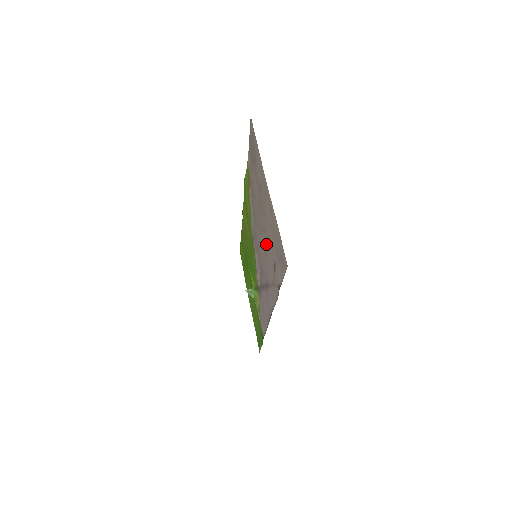
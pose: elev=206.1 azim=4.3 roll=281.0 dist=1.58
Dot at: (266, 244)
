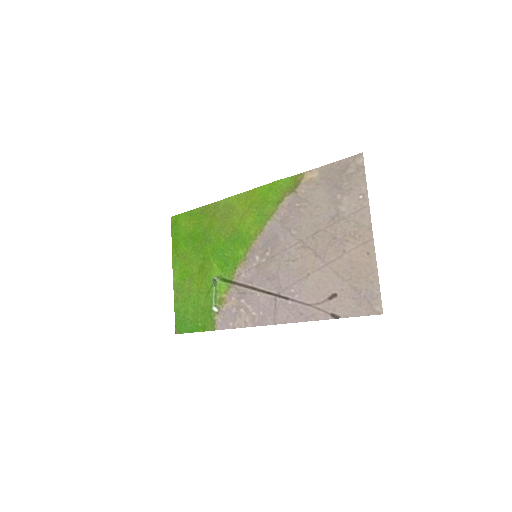
Dot at: (315, 266)
